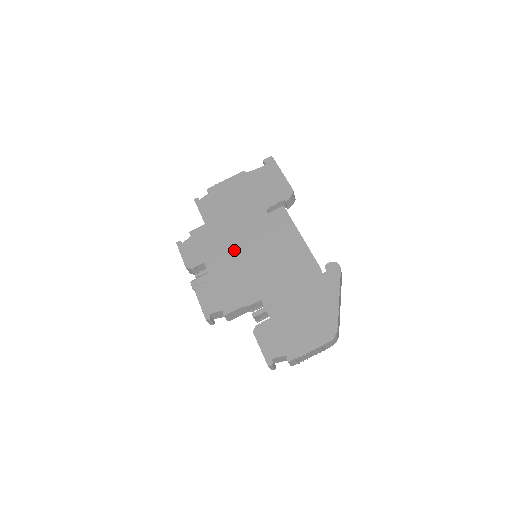
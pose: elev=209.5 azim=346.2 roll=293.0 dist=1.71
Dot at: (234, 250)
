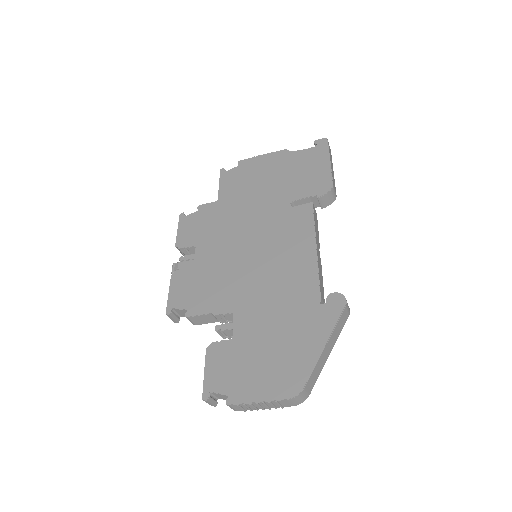
Dot at: (233, 241)
